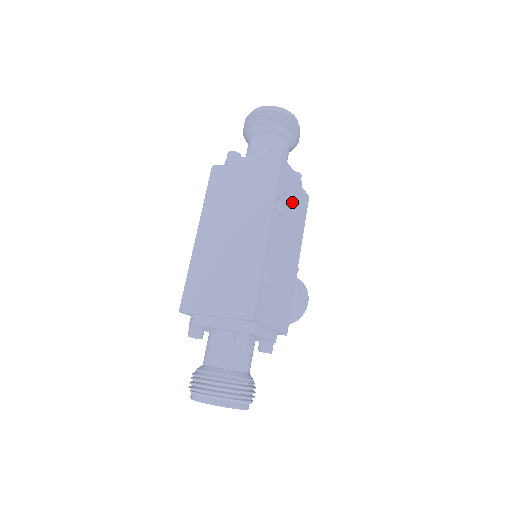
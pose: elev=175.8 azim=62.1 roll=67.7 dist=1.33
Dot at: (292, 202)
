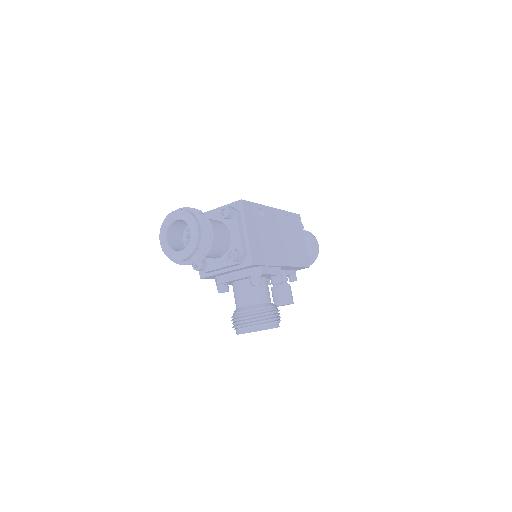
Dot at: (297, 239)
